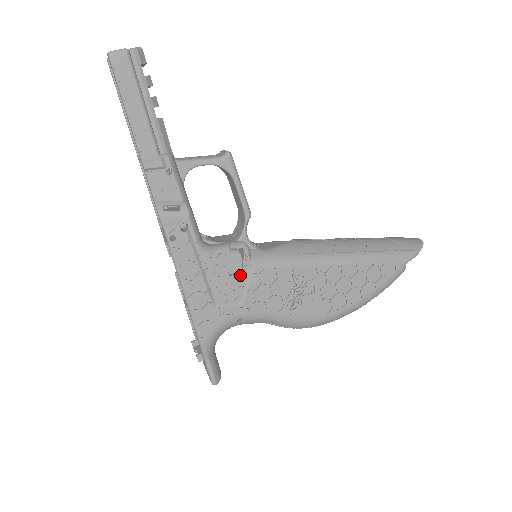
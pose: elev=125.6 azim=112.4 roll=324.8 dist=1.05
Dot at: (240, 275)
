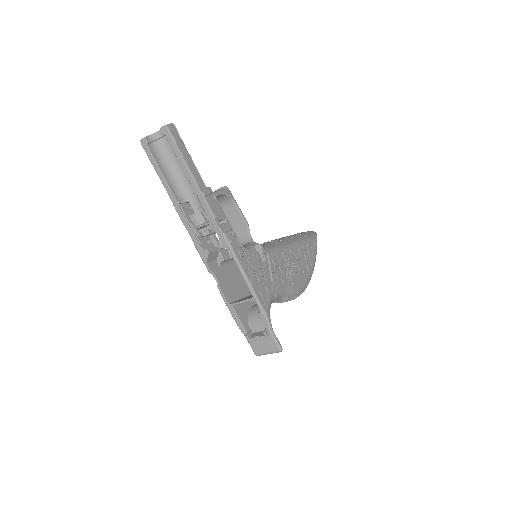
Dot at: (264, 262)
